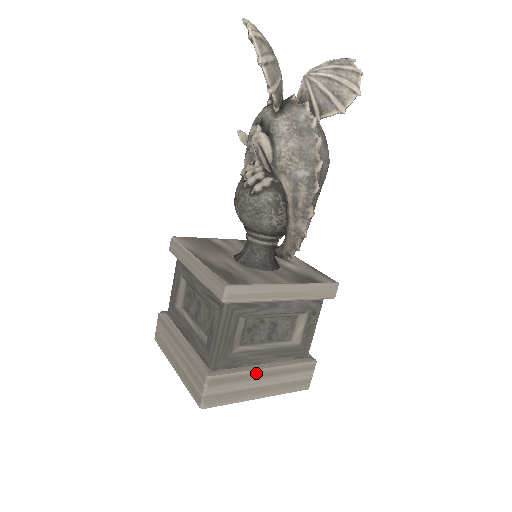
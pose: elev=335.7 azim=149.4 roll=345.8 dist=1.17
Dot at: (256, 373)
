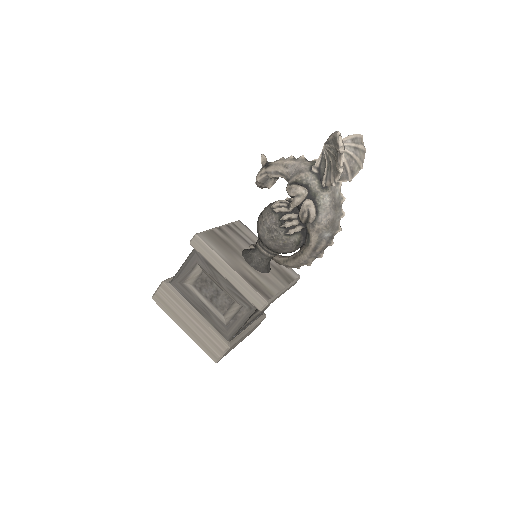
Dot at: (245, 335)
